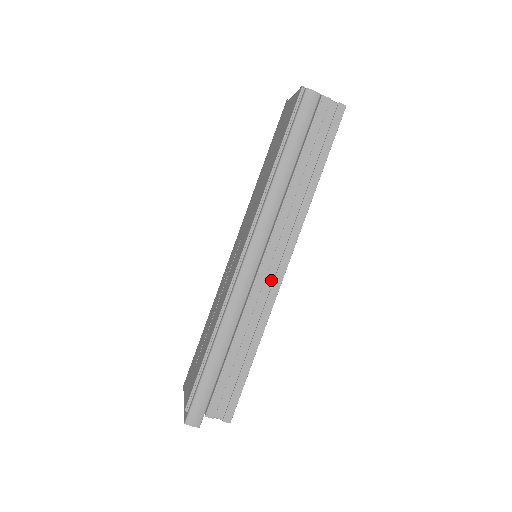
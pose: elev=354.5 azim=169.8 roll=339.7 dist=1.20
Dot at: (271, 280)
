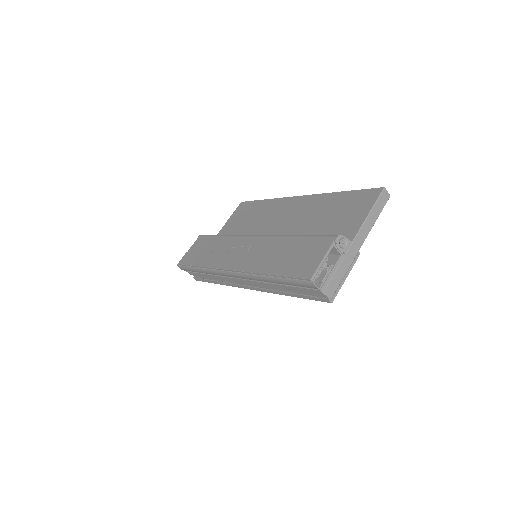
Dot at: (240, 283)
